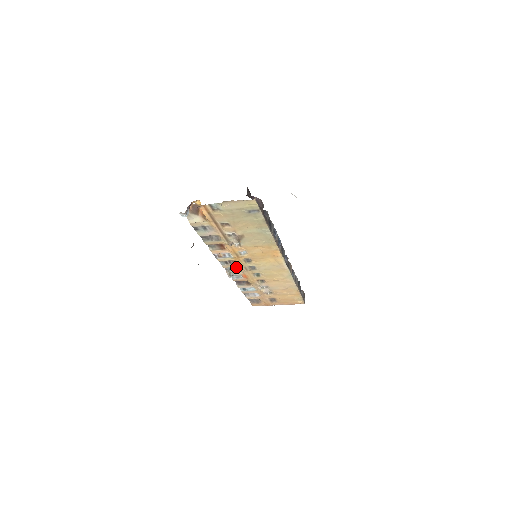
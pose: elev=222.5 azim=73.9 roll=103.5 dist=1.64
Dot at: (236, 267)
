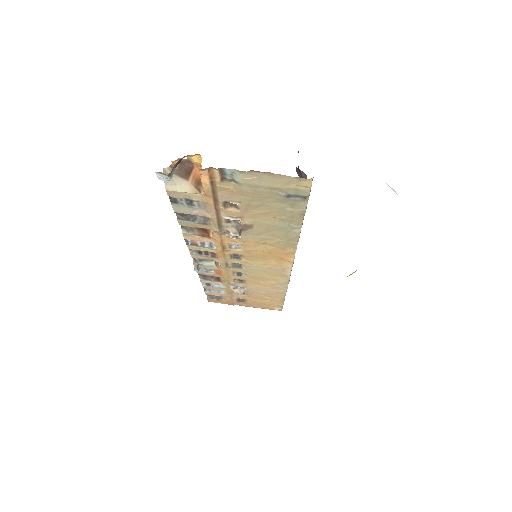
Dot at: occluded
